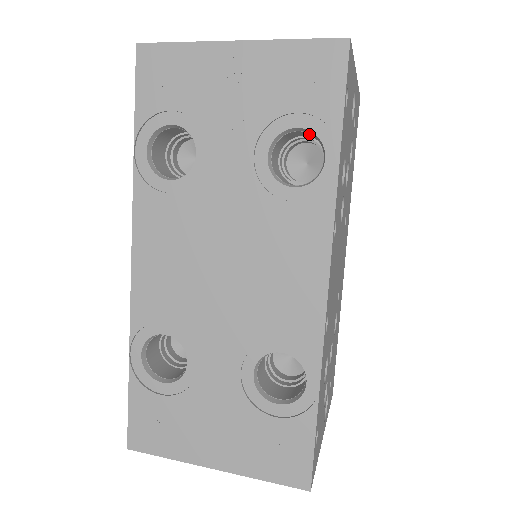
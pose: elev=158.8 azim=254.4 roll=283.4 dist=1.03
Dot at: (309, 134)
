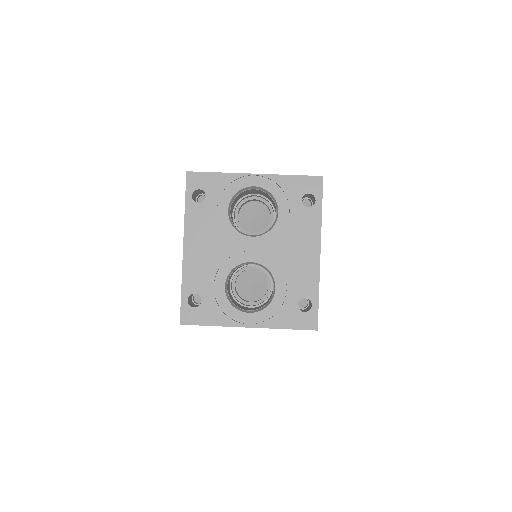
Dot at: occluded
